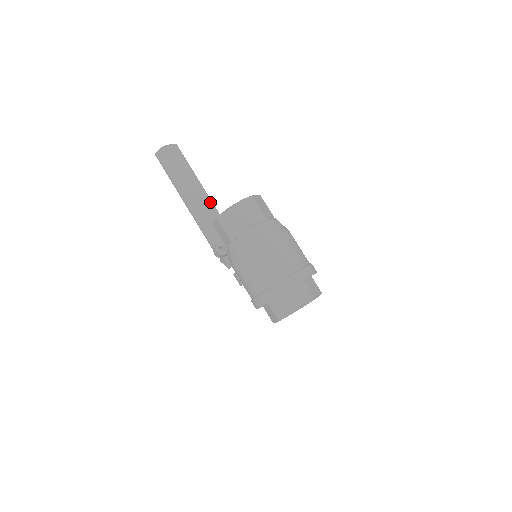
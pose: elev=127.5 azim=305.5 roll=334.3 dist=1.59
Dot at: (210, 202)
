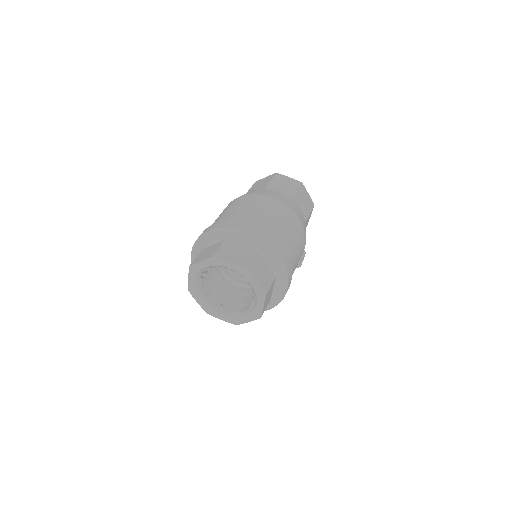
Dot at: occluded
